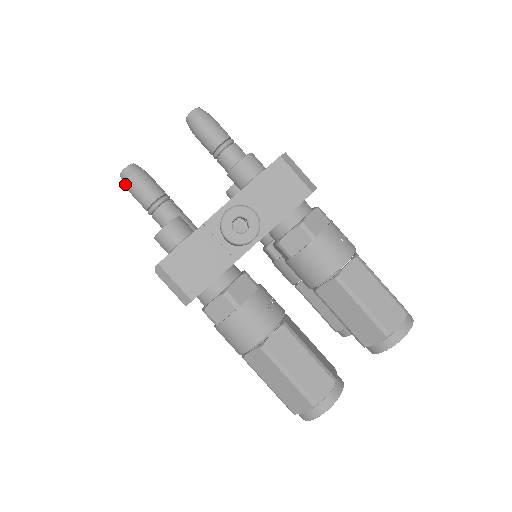
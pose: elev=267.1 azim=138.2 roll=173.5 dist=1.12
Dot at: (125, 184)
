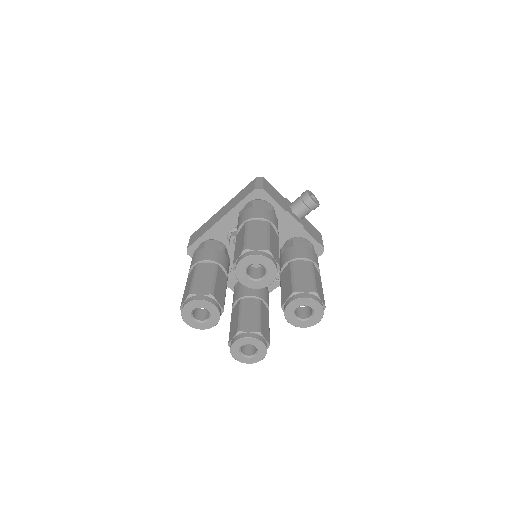
Dot at: occluded
